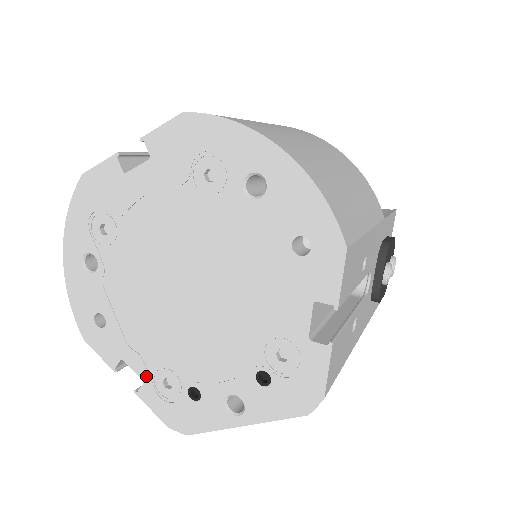
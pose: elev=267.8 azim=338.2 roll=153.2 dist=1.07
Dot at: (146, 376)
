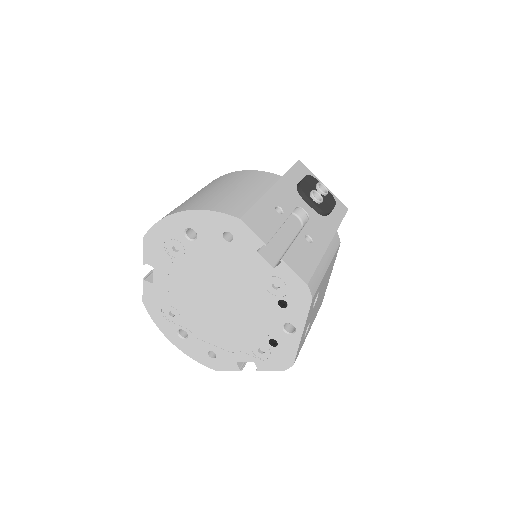
Dot at: (251, 358)
